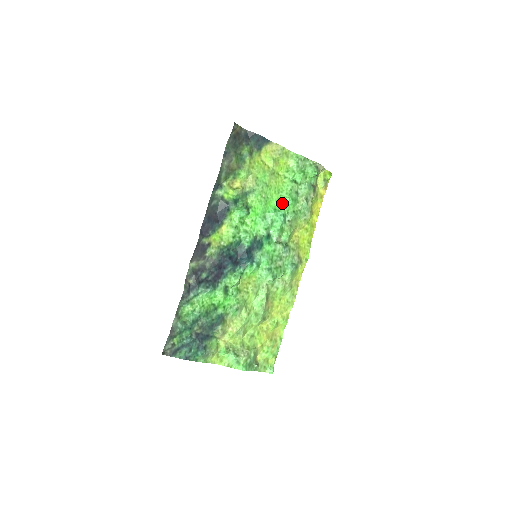
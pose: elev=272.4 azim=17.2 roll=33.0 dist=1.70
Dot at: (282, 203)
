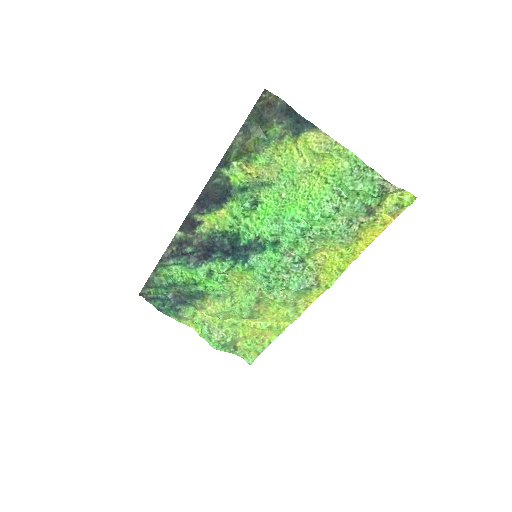
Dot at: (306, 214)
